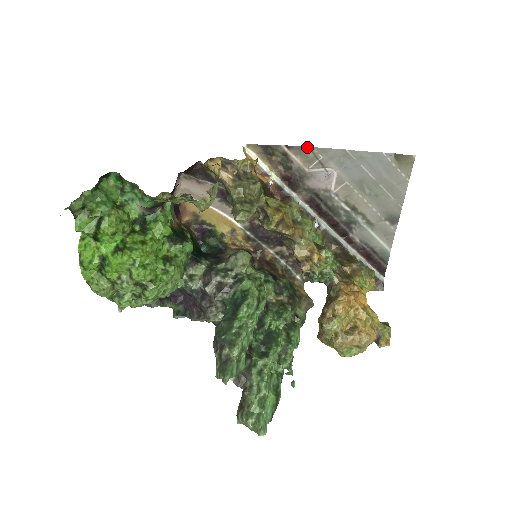
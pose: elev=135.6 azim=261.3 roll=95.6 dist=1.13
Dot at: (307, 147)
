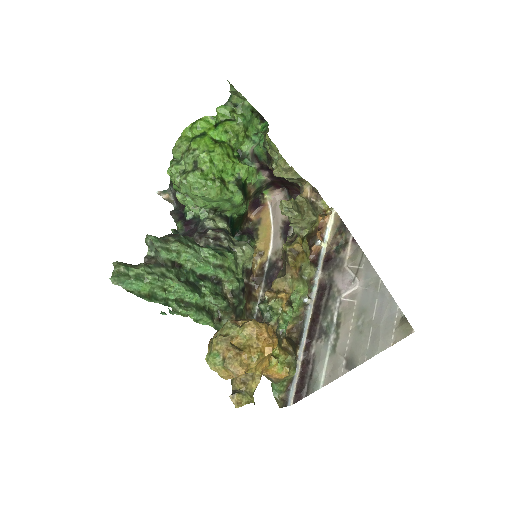
Dot at: (363, 252)
